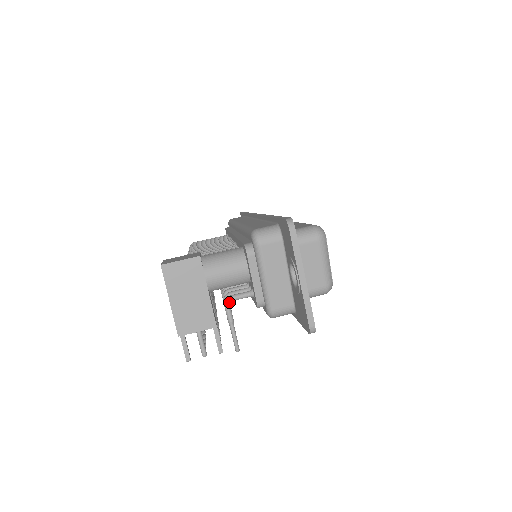
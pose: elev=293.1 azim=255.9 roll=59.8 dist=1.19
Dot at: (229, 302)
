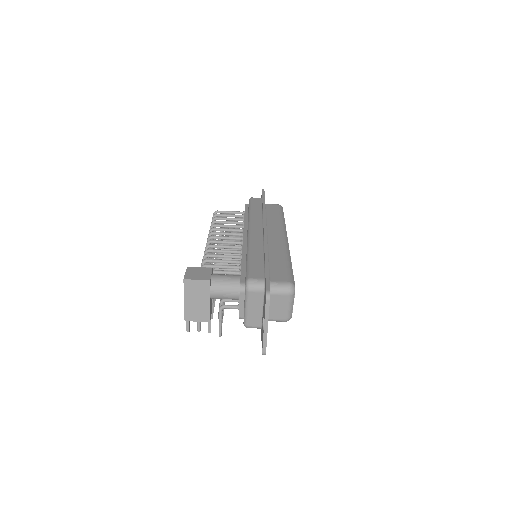
Dot at: (222, 309)
